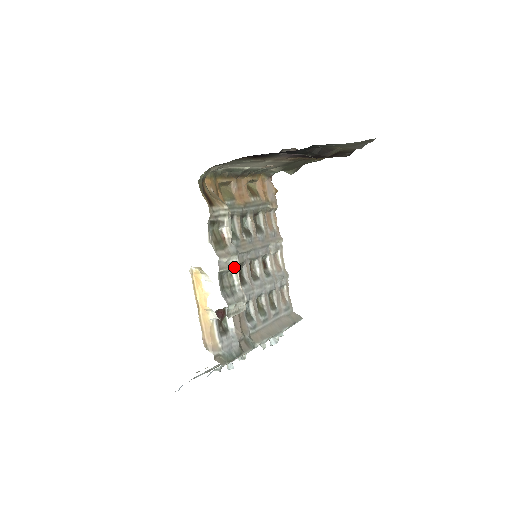
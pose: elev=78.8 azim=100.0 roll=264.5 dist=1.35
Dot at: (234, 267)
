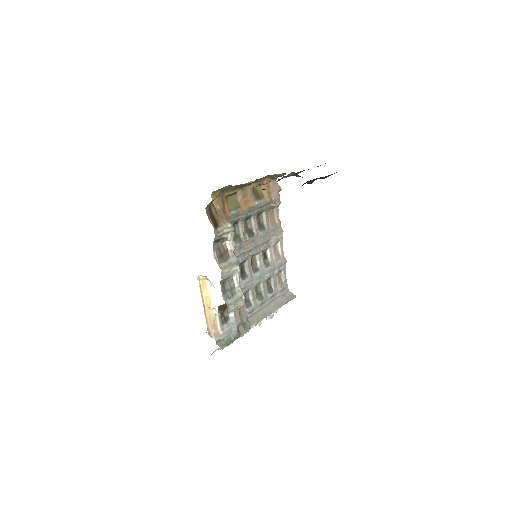
Dot at: (235, 274)
